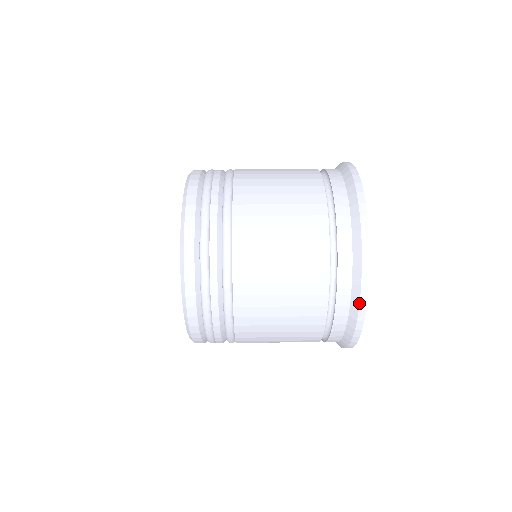
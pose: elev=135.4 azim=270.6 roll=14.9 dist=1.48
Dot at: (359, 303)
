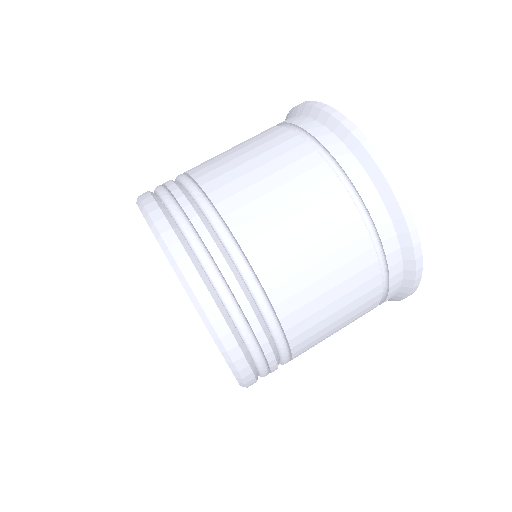
Dot at: (414, 252)
